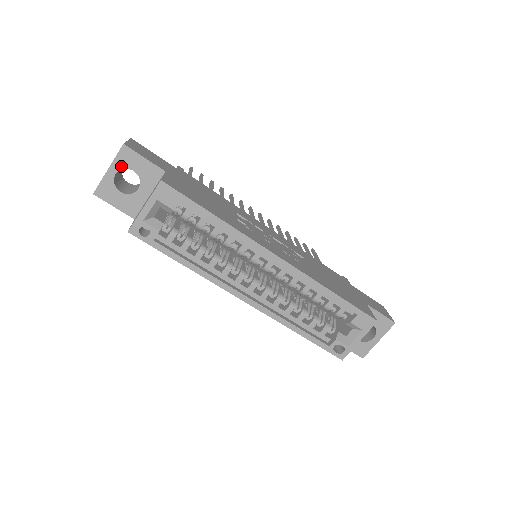
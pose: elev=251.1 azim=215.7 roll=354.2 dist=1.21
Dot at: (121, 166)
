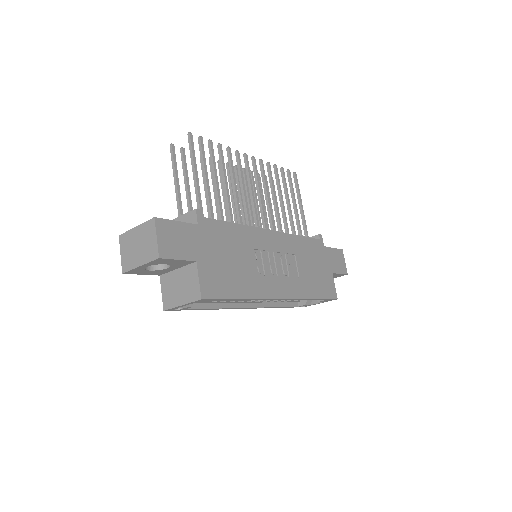
Dot at: (154, 264)
